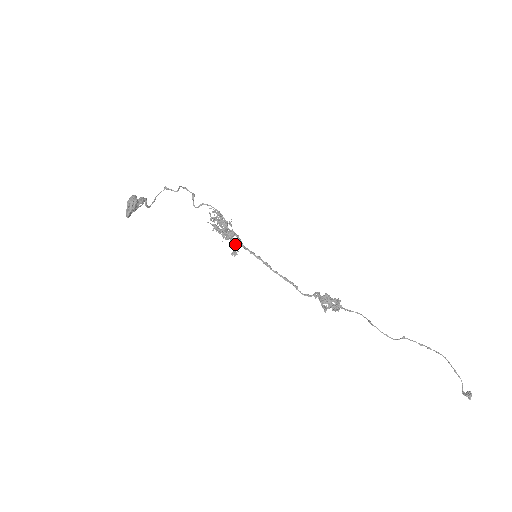
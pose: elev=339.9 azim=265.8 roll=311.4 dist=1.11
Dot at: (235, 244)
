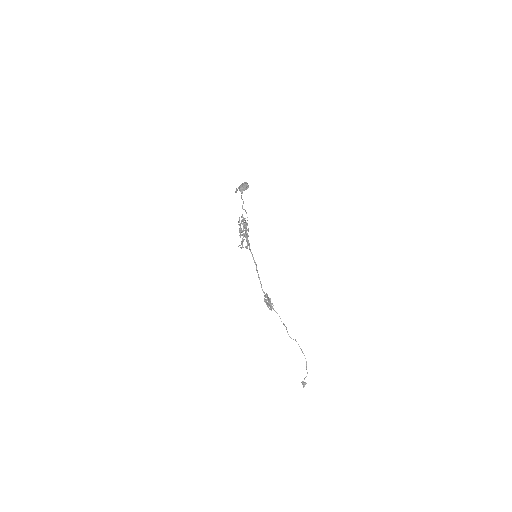
Dot at: (248, 242)
